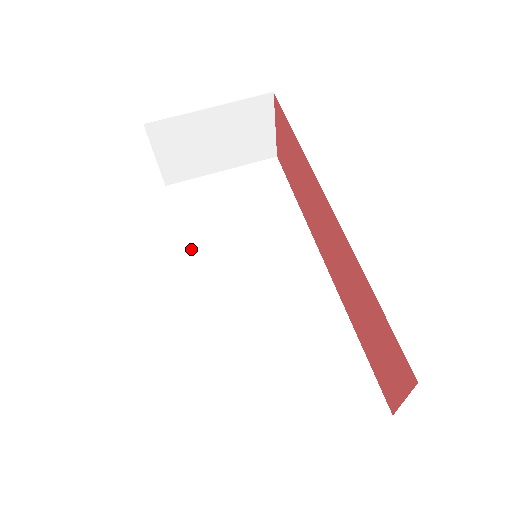
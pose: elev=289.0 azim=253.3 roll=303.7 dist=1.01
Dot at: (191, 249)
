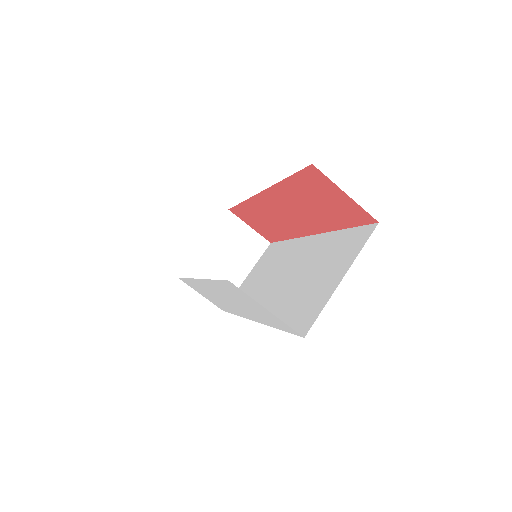
Dot at: occluded
